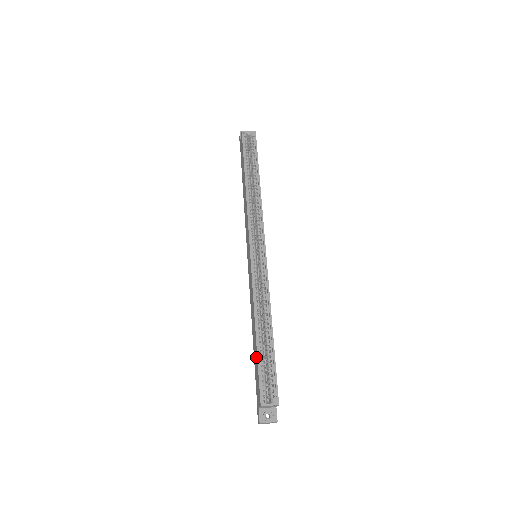
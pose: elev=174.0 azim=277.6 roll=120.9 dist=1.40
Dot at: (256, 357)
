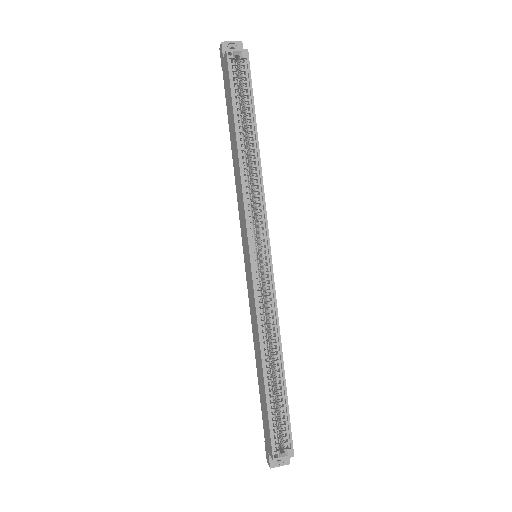
Dot at: (264, 400)
